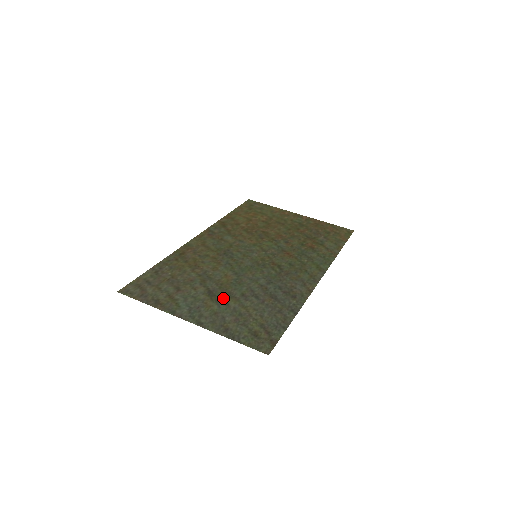
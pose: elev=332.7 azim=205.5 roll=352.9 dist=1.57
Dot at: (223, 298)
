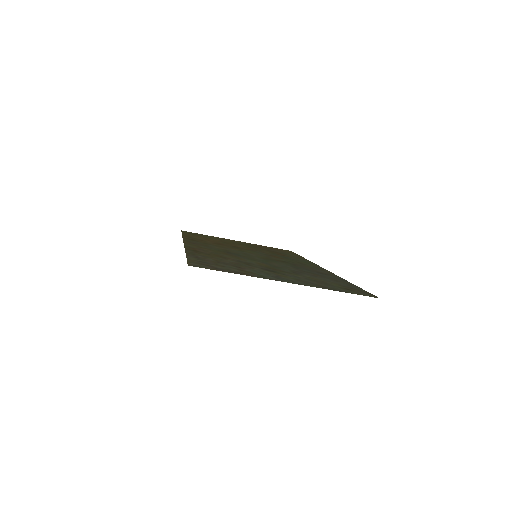
Dot at: (284, 273)
